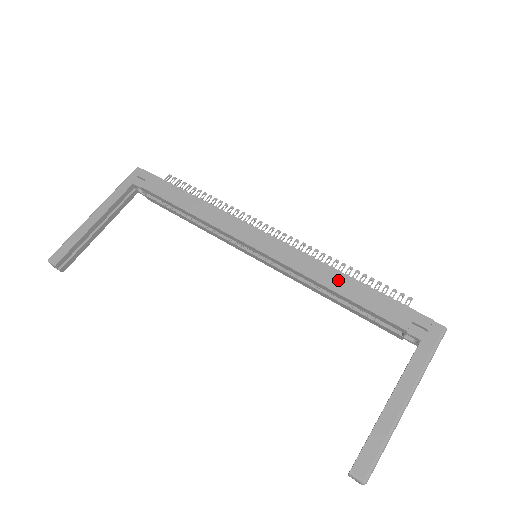
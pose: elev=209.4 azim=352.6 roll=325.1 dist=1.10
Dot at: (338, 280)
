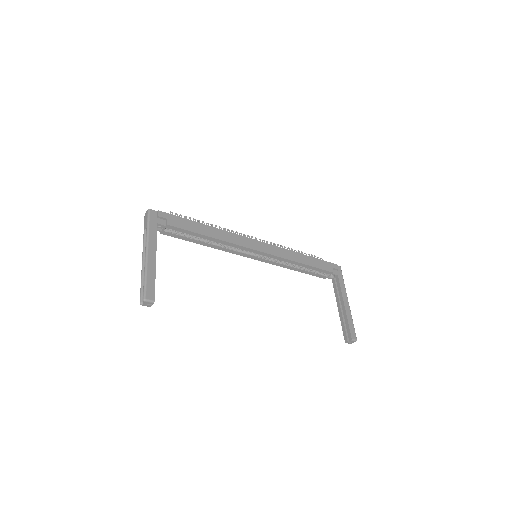
Dot at: (301, 258)
